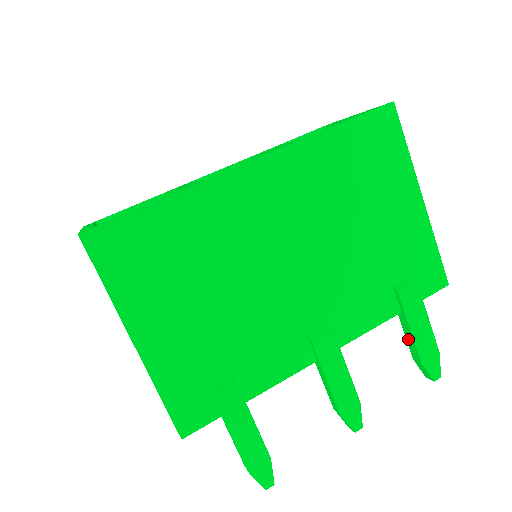
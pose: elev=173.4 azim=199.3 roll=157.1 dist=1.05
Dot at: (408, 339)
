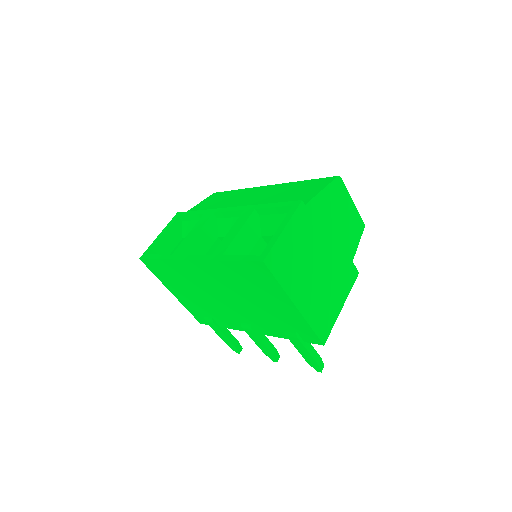
Dot at: occluded
